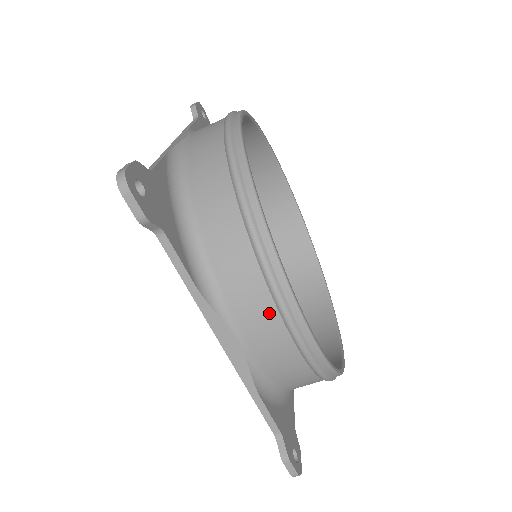
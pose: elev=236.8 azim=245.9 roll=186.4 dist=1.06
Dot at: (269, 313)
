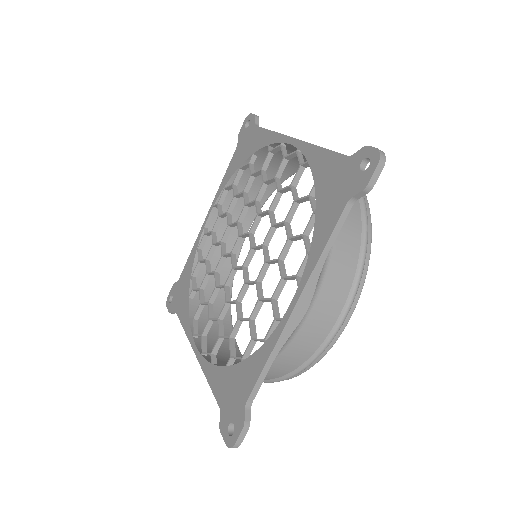
Dot at: occluded
